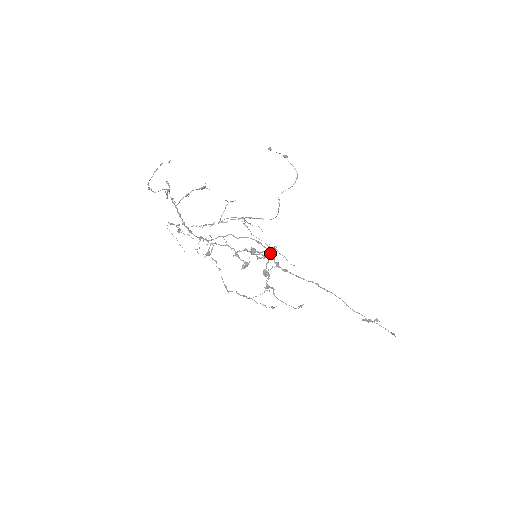
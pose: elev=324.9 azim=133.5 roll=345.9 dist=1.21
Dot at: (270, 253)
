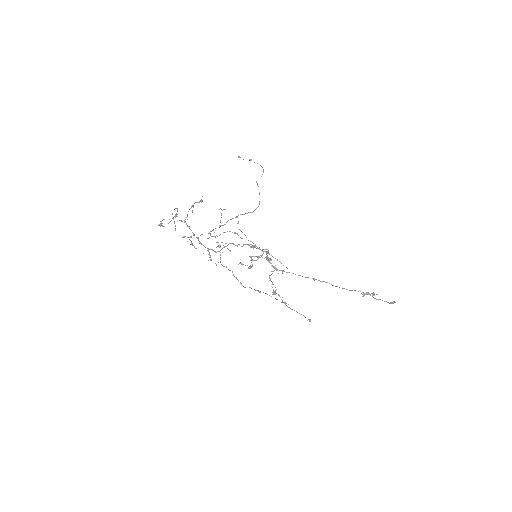
Dot at: occluded
